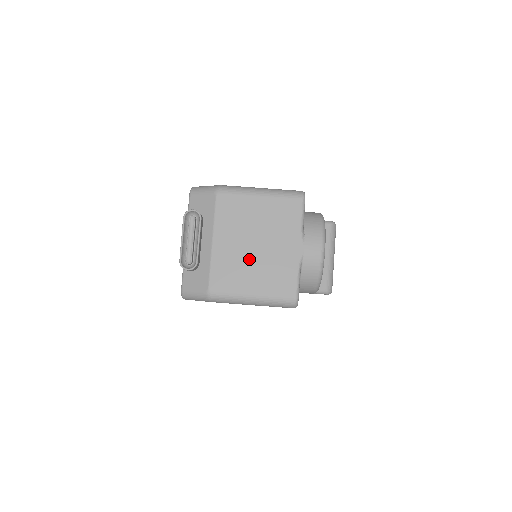
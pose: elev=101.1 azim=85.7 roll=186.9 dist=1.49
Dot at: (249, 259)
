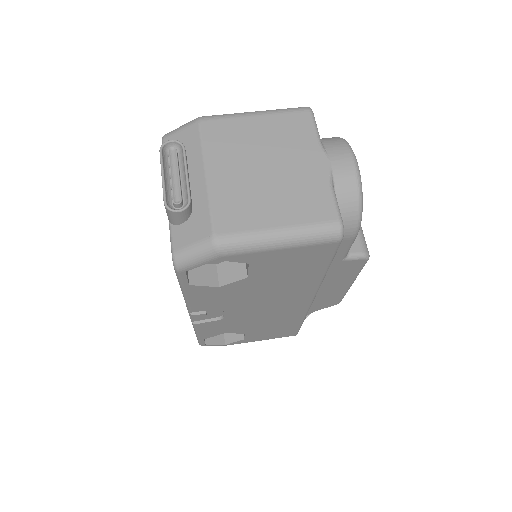
Dot at: (261, 186)
